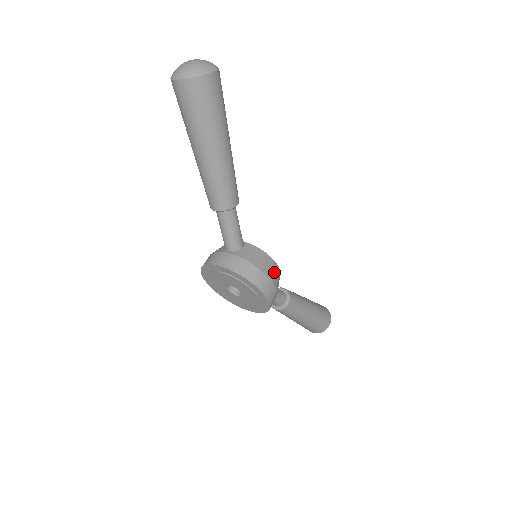
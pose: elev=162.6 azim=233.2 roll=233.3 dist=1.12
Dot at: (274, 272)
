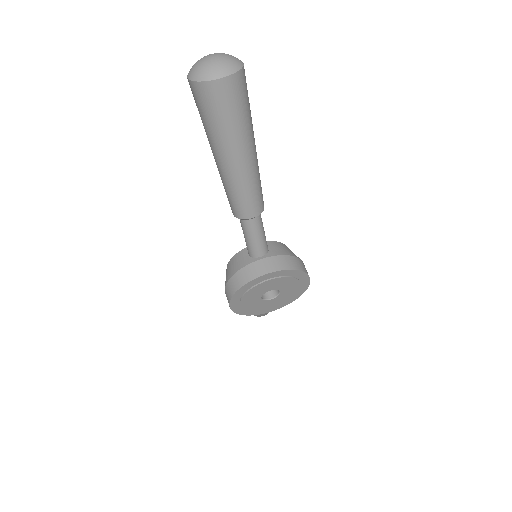
Dot at: occluded
